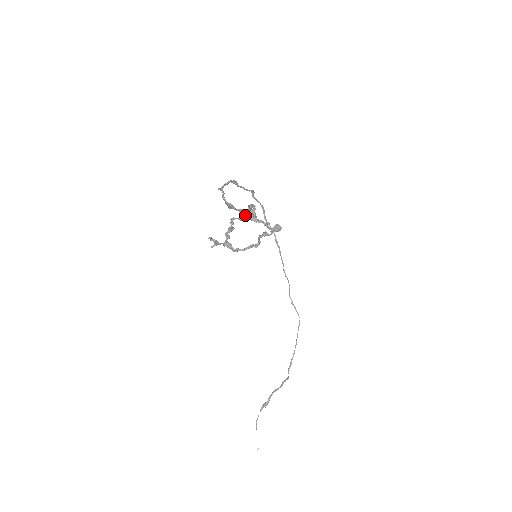
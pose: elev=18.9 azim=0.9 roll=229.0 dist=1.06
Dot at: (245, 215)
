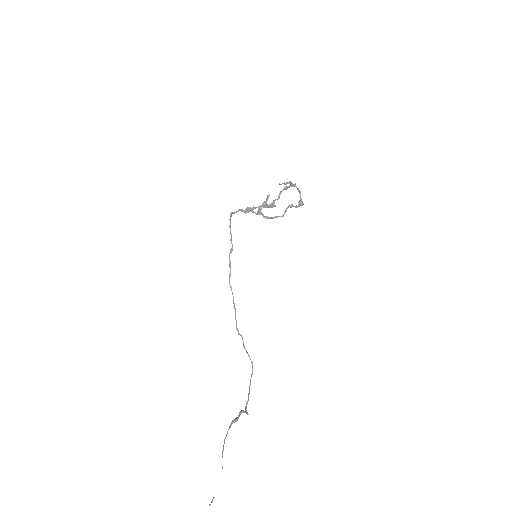
Dot at: (289, 181)
